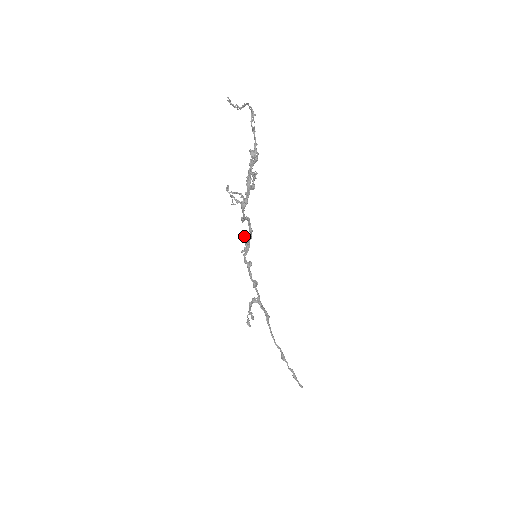
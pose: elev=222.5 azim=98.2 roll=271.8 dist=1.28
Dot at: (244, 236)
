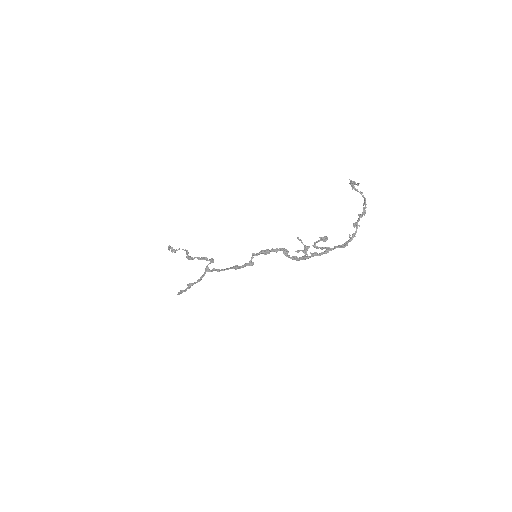
Dot at: (269, 252)
